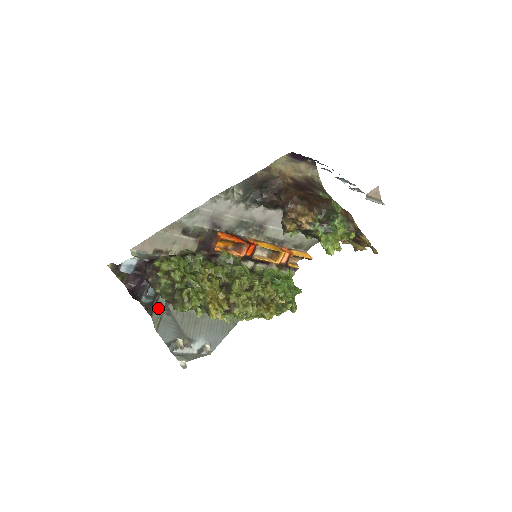
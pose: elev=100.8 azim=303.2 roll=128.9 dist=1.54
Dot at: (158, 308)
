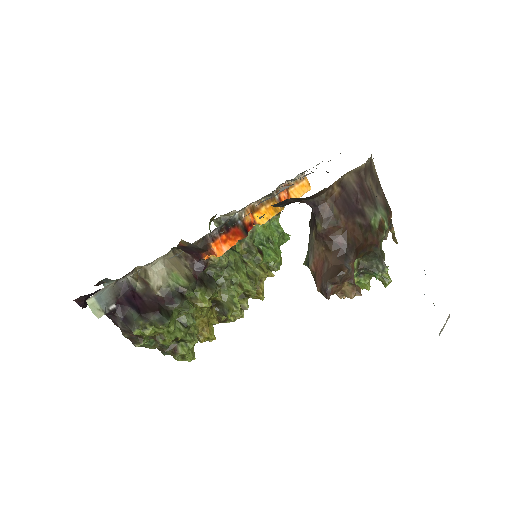
Dot at: occluded
